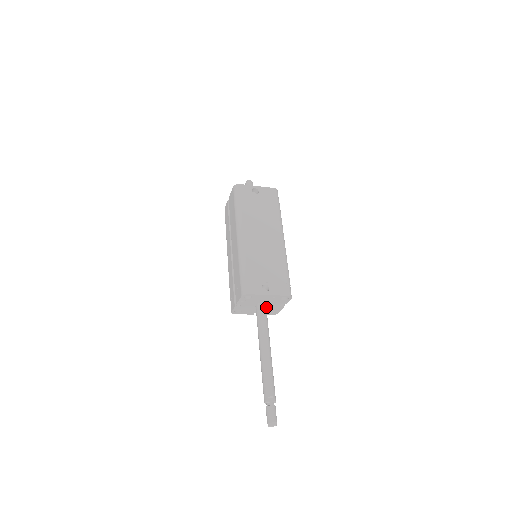
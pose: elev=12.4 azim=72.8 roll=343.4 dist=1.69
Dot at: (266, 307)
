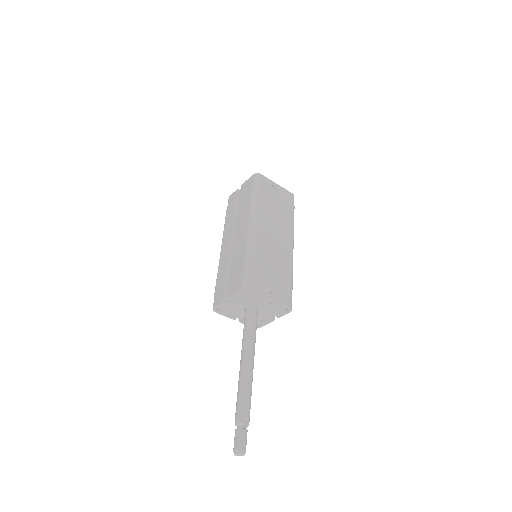
Dot at: occluded
